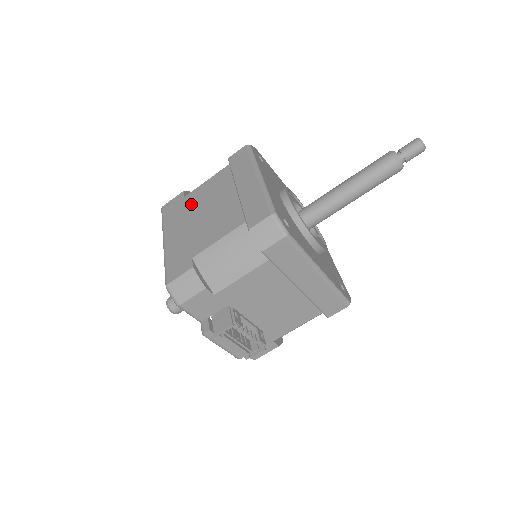
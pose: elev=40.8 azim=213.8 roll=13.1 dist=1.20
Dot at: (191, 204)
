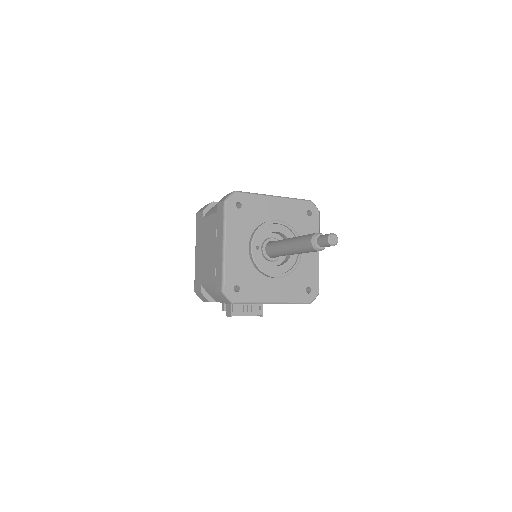
Dot at: (204, 231)
